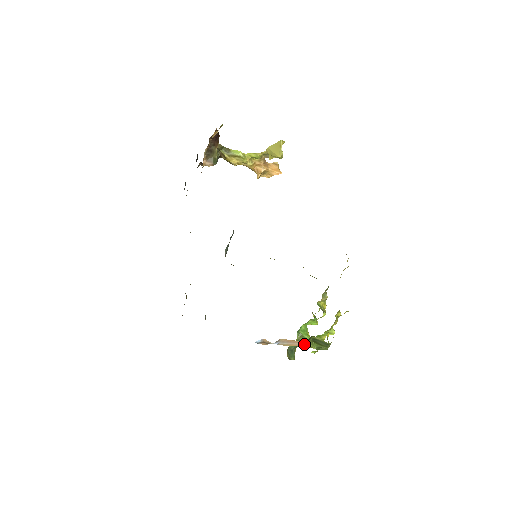
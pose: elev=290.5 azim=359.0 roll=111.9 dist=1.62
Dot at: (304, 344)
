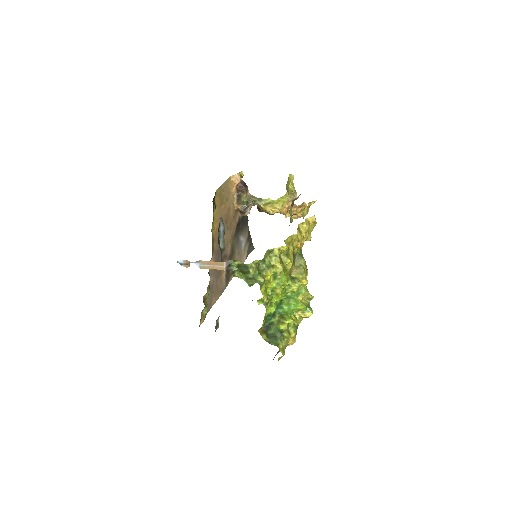
Dot at: (224, 267)
